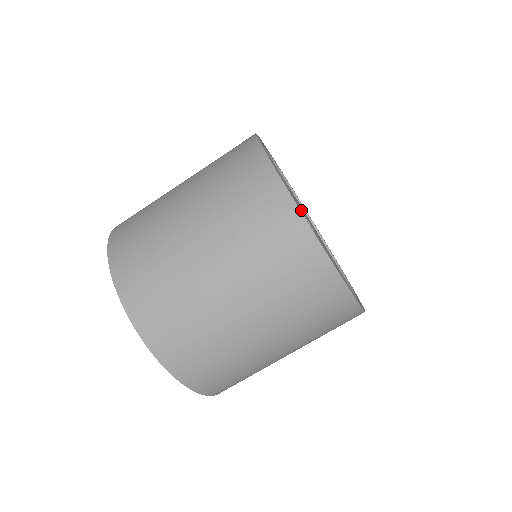
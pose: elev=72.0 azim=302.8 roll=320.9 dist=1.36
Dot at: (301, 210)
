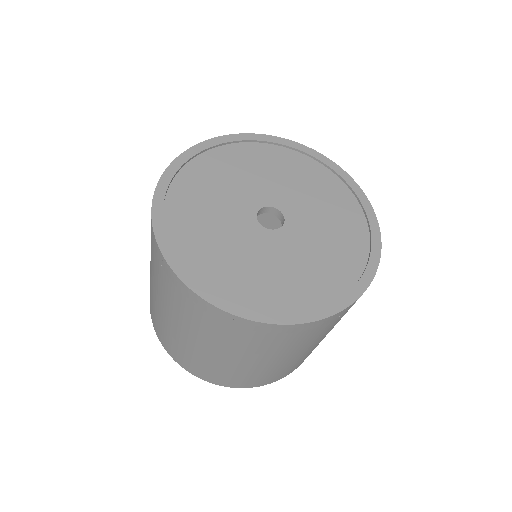
Dot at: (257, 204)
